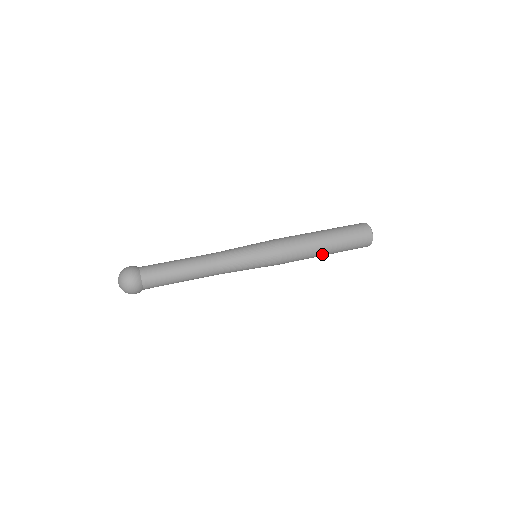
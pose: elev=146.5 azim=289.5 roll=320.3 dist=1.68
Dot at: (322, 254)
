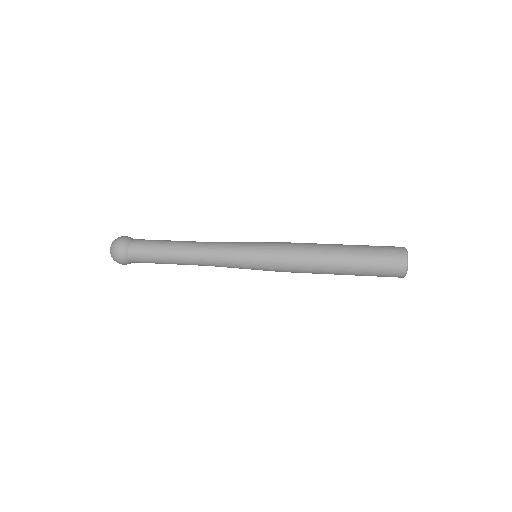
Dot at: (335, 265)
